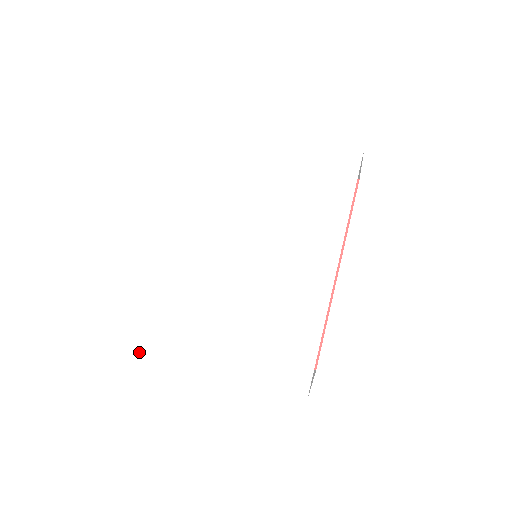
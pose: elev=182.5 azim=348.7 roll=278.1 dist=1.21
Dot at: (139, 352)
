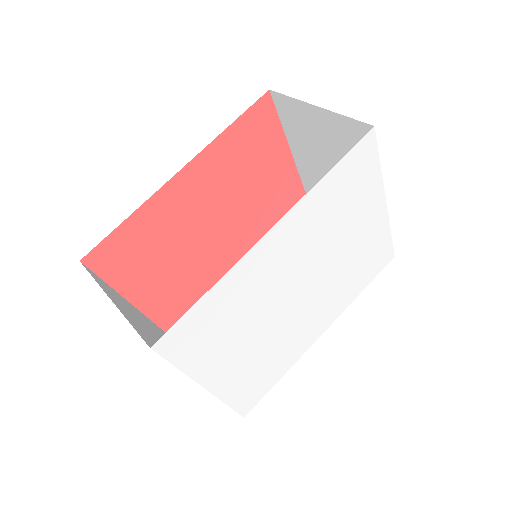
Dot at: (158, 348)
